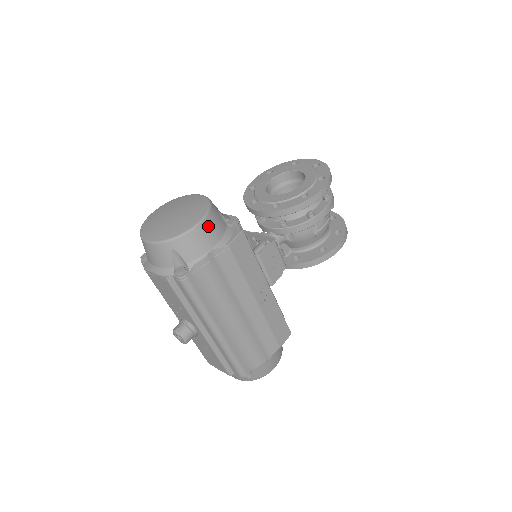
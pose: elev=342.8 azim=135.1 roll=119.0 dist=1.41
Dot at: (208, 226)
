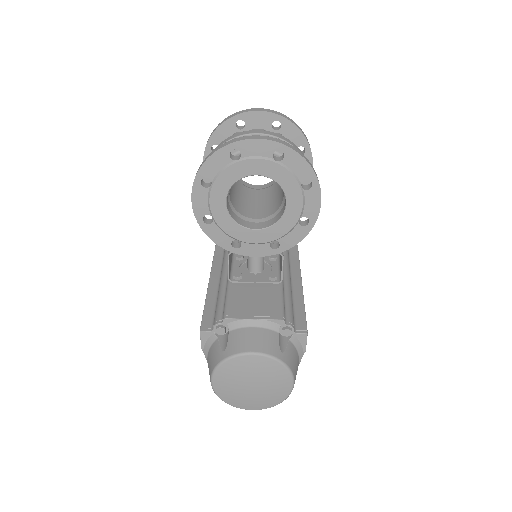
Dot at: (295, 372)
